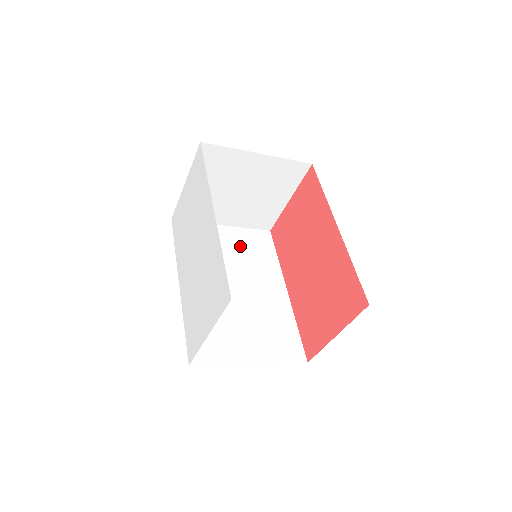
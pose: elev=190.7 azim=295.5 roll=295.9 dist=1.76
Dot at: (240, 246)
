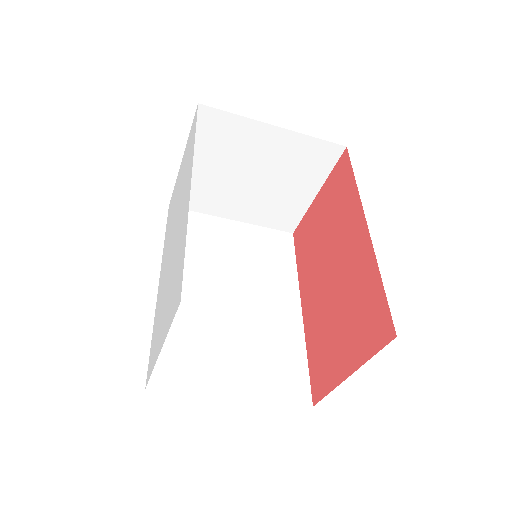
Dot at: (250, 247)
